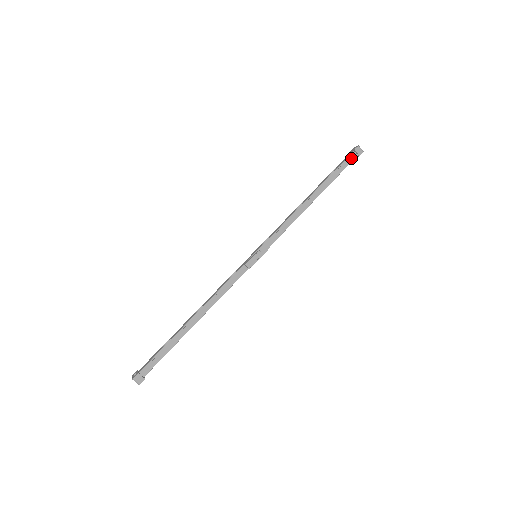
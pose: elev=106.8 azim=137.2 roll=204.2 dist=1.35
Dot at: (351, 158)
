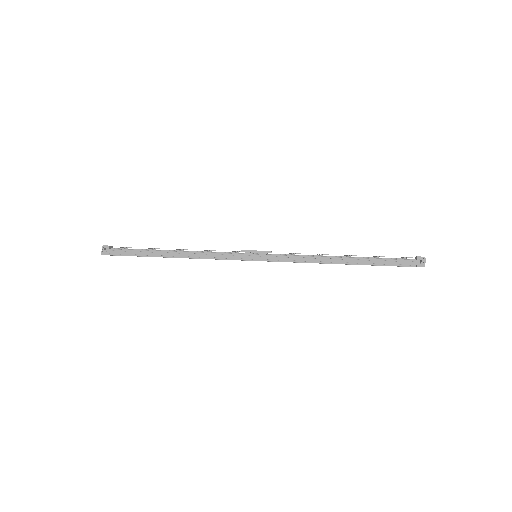
Dot at: occluded
